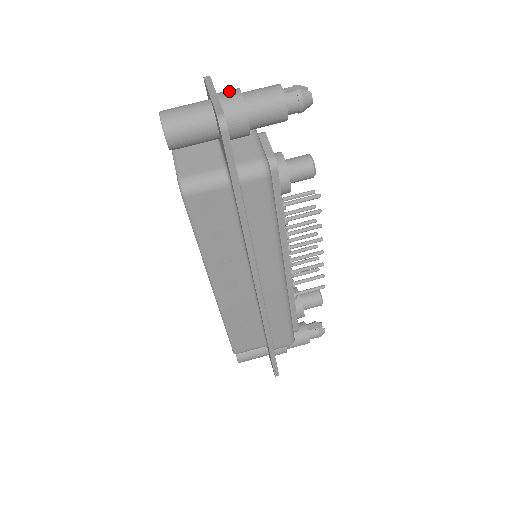
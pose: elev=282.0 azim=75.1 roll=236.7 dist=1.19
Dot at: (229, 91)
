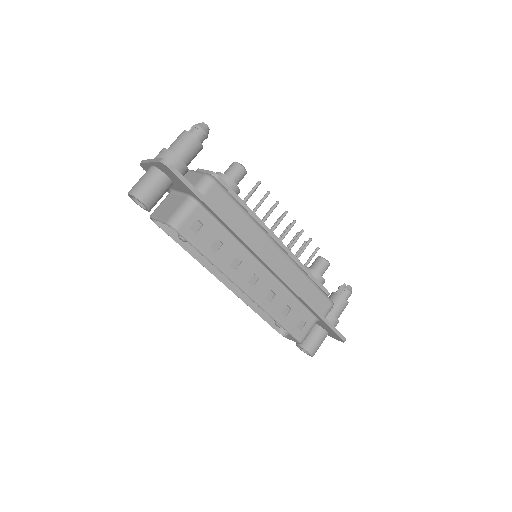
Dot at: (158, 154)
